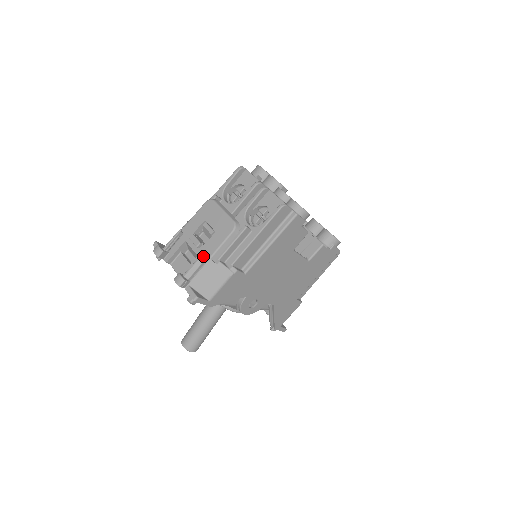
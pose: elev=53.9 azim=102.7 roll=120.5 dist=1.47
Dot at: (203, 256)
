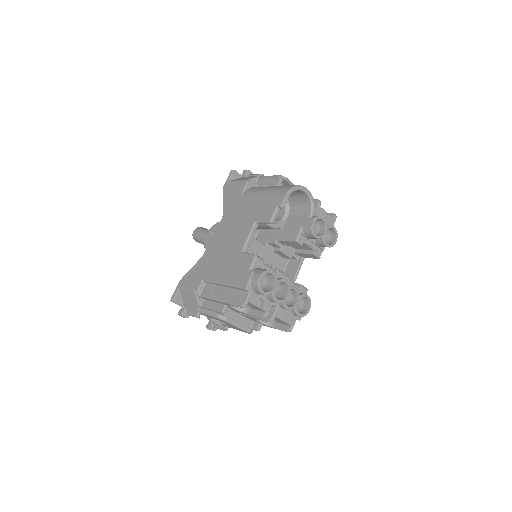
Dot at: (225, 326)
